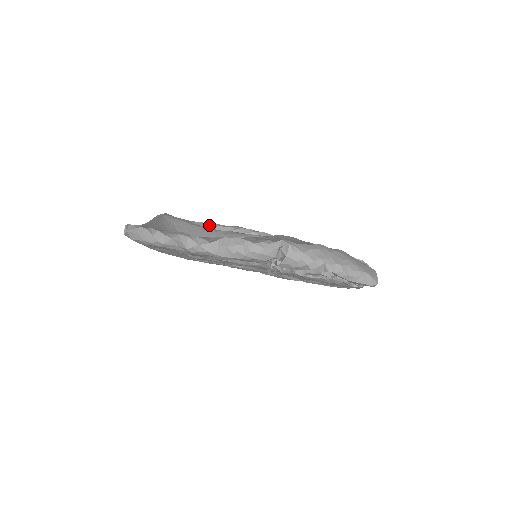
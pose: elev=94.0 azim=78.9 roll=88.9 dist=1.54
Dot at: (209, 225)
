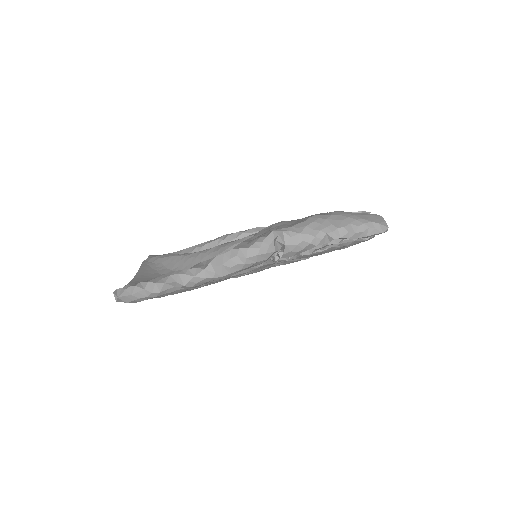
Dot at: (196, 247)
